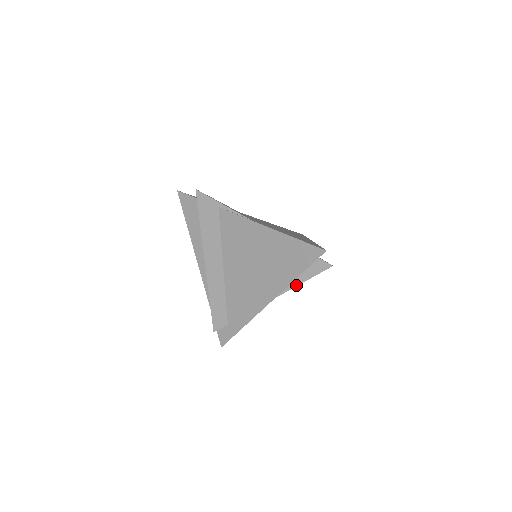
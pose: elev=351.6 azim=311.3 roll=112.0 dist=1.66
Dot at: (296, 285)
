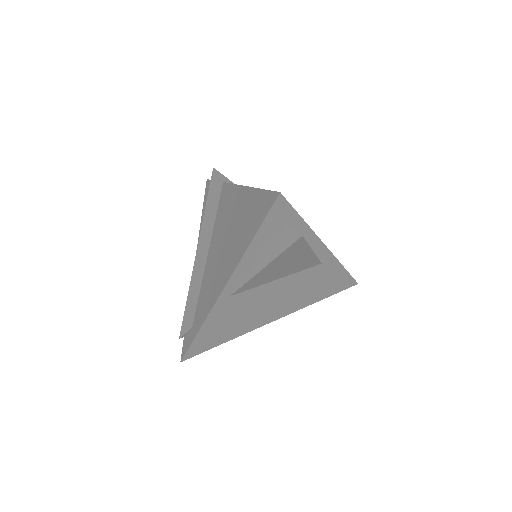
Dot at: (261, 268)
